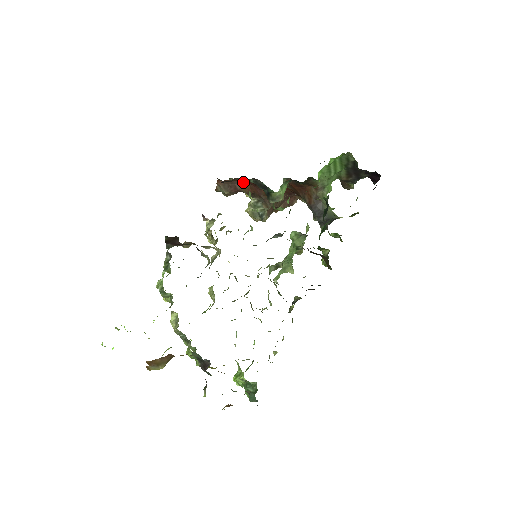
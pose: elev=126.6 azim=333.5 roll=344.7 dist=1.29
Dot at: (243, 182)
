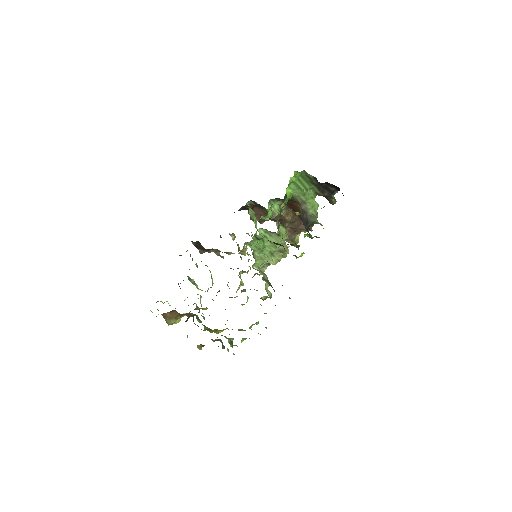
Dot at: (262, 209)
